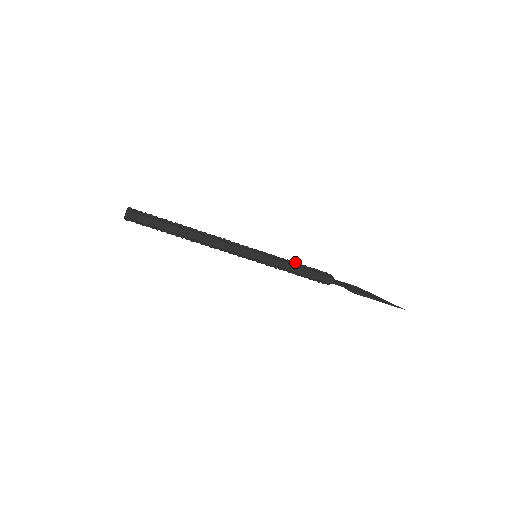
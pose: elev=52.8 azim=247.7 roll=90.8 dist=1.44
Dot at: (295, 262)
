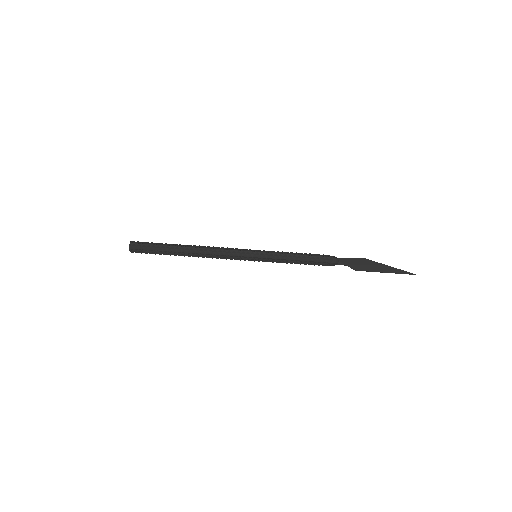
Dot at: (295, 254)
